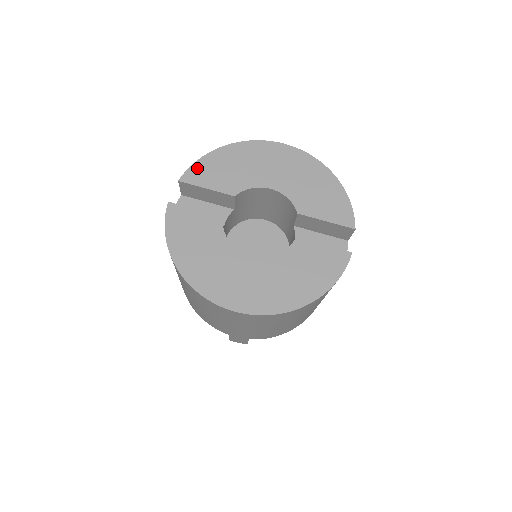
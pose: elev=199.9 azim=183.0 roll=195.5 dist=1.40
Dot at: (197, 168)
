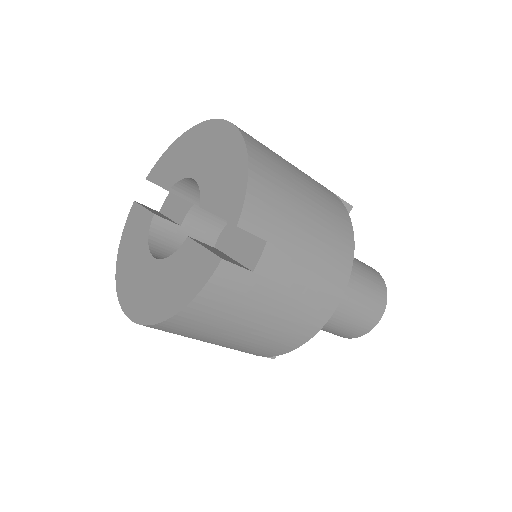
Dot at: (159, 164)
